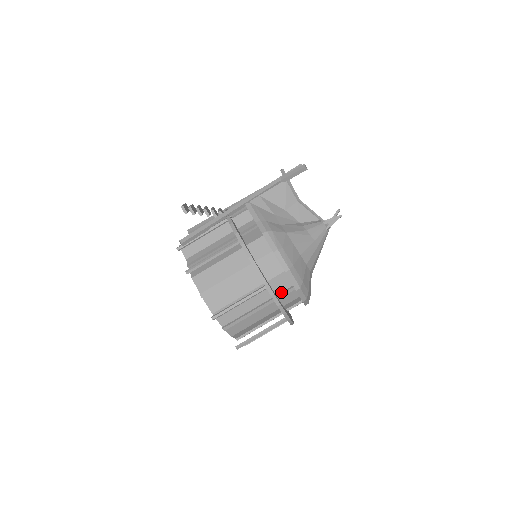
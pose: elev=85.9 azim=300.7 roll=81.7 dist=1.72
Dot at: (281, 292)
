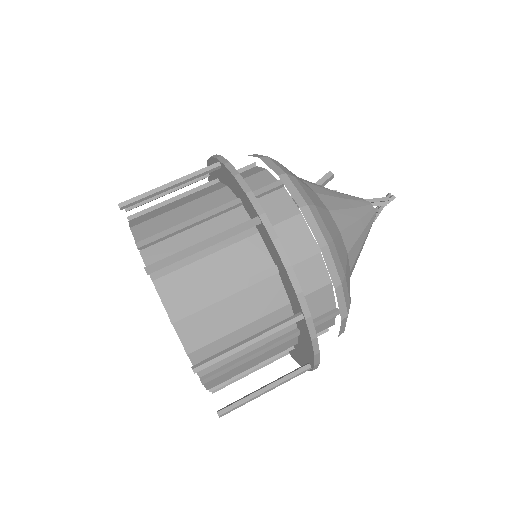
Dot at: (256, 194)
